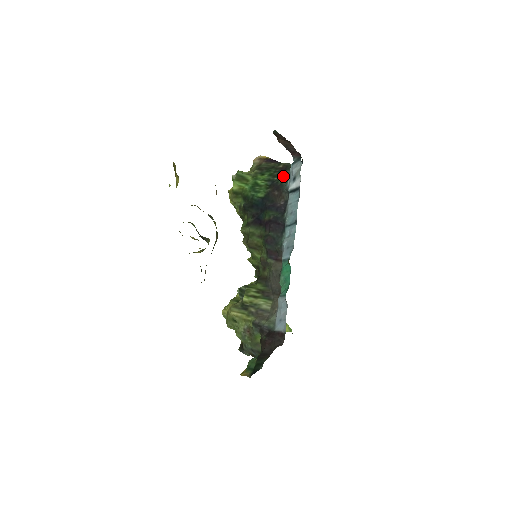
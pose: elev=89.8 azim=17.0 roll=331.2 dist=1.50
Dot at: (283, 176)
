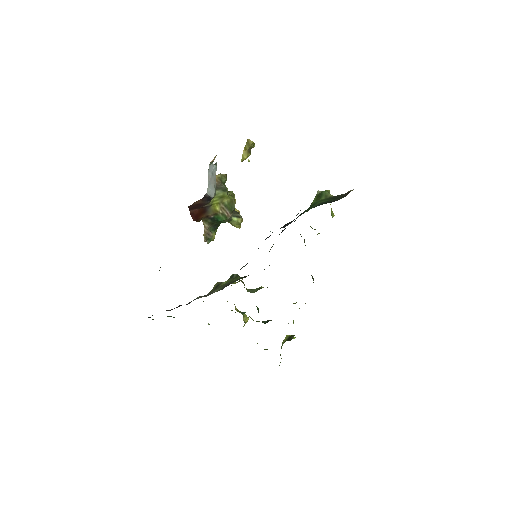
Dot at: occluded
